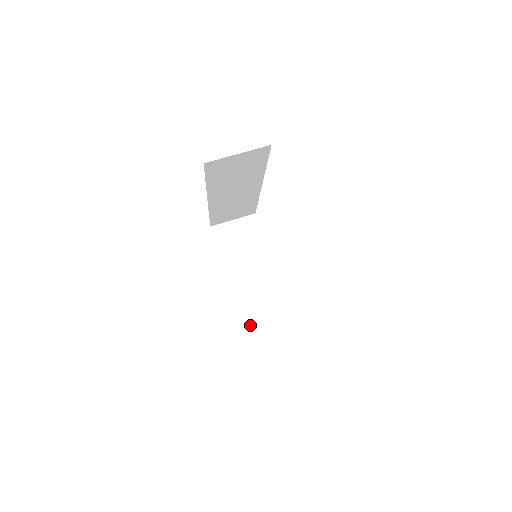
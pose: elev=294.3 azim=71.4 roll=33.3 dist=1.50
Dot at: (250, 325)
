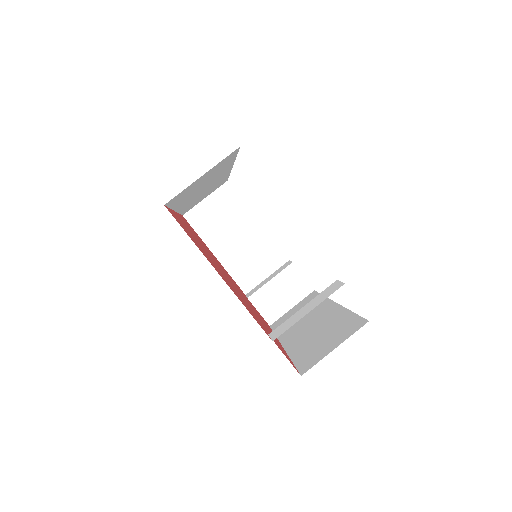
Dot at: (268, 311)
